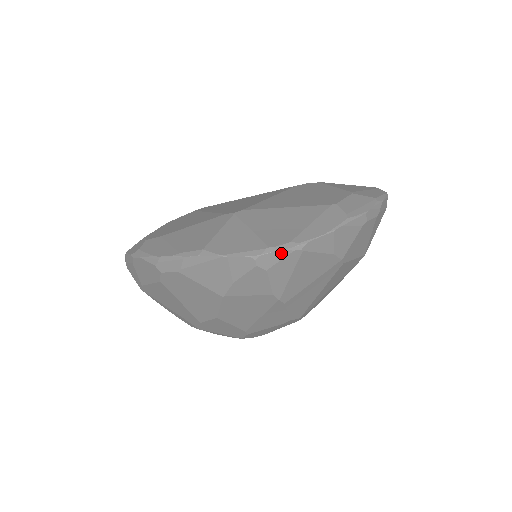
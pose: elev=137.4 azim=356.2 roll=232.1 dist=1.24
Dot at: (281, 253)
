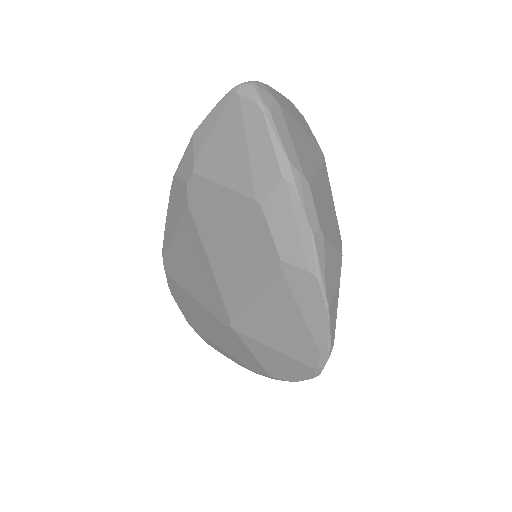
Dot at: (326, 362)
